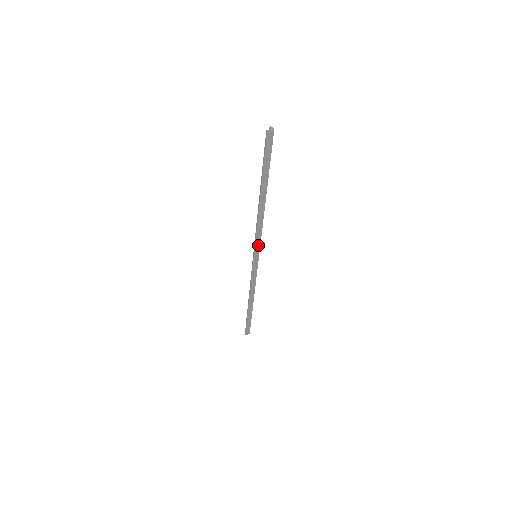
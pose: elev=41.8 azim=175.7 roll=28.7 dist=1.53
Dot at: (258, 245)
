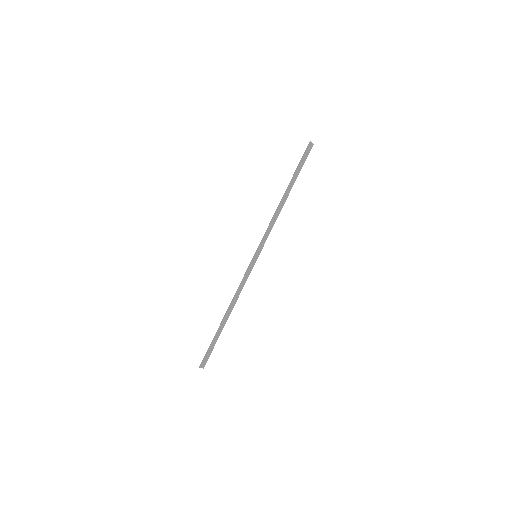
Dot at: (263, 243)
